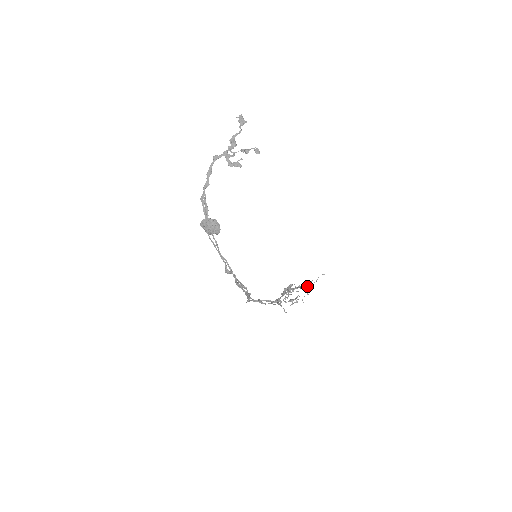
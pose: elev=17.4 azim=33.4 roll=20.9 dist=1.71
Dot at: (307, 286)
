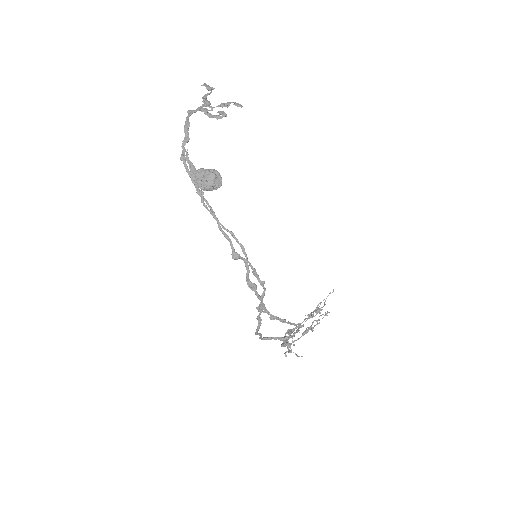
Dot at: (318, 310)
